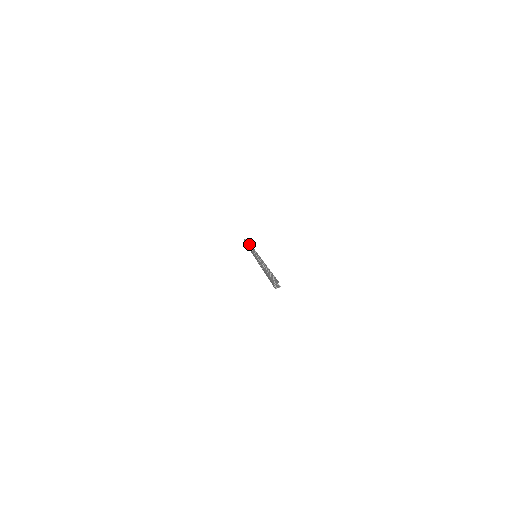
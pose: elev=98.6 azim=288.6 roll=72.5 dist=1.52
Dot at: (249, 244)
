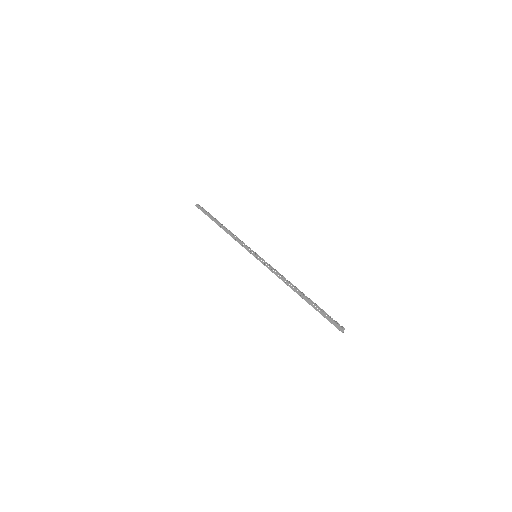
Dot at: (219, 224)
